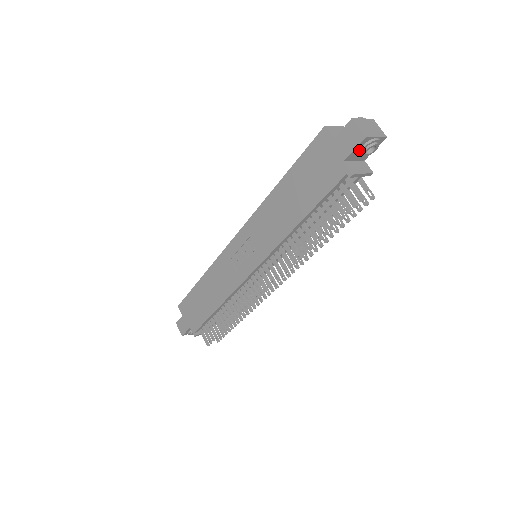
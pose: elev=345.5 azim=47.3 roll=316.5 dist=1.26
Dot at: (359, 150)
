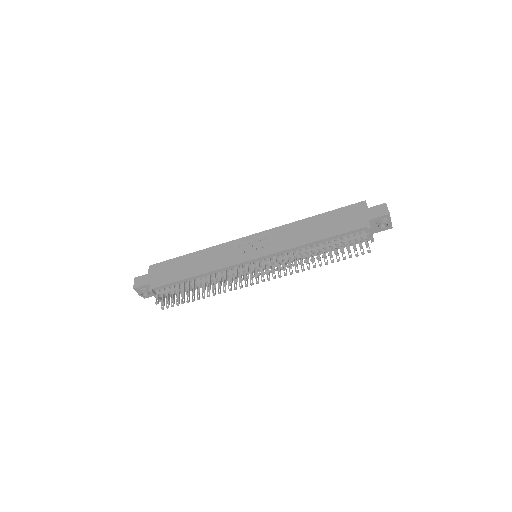
Dot at: (380, 220)
